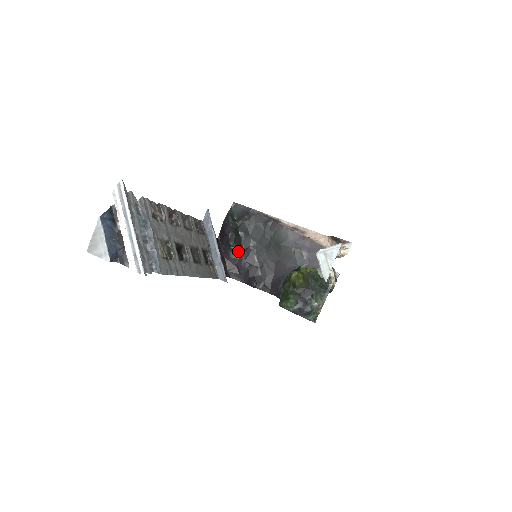
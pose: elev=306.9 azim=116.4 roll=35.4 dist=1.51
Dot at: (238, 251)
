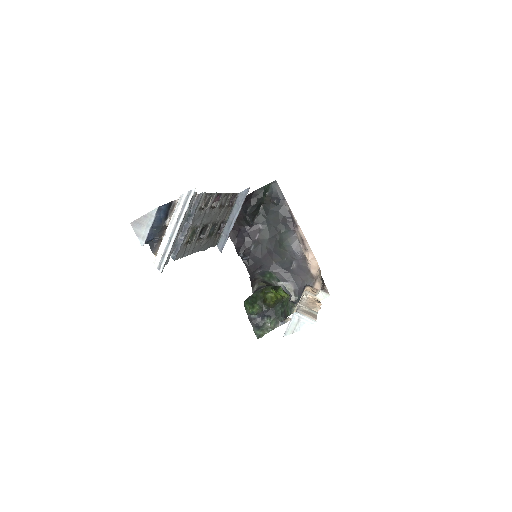
Dot at: (249, 221)
